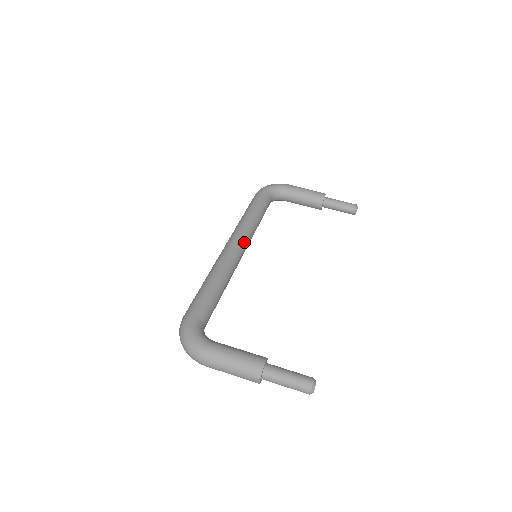
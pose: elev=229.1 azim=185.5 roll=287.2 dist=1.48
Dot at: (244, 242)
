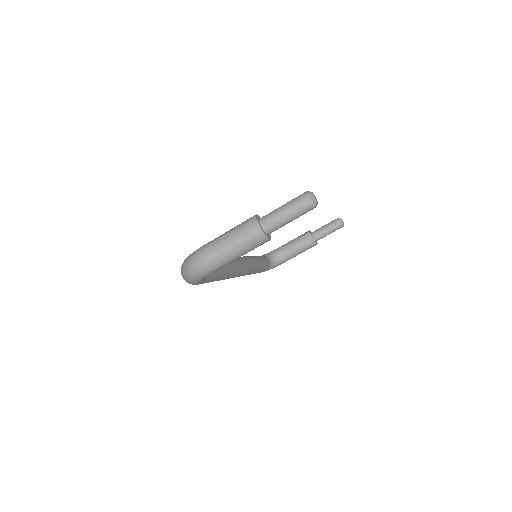
Dot at: (242, 257)
